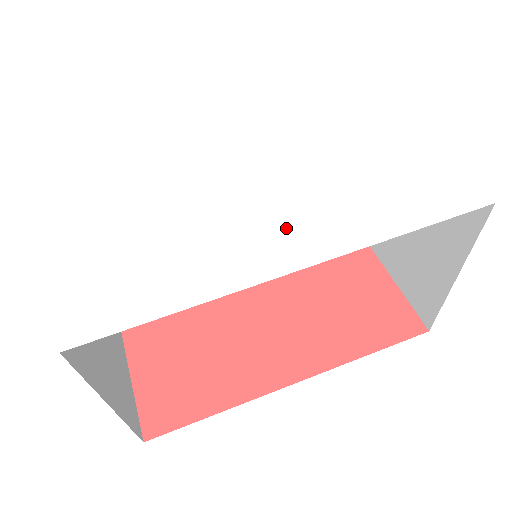
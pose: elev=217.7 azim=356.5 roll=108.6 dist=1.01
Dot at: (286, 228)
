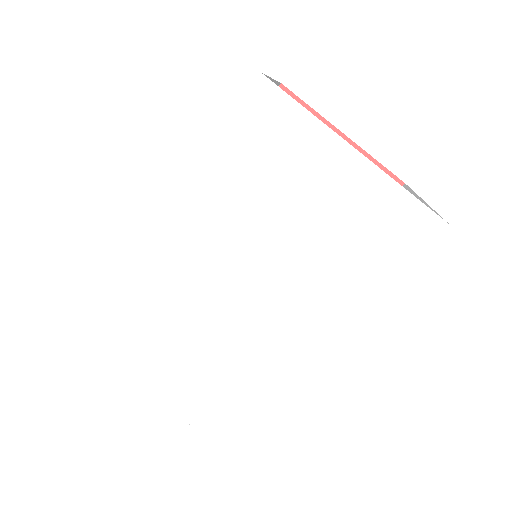
Dot at: (298, 323)
